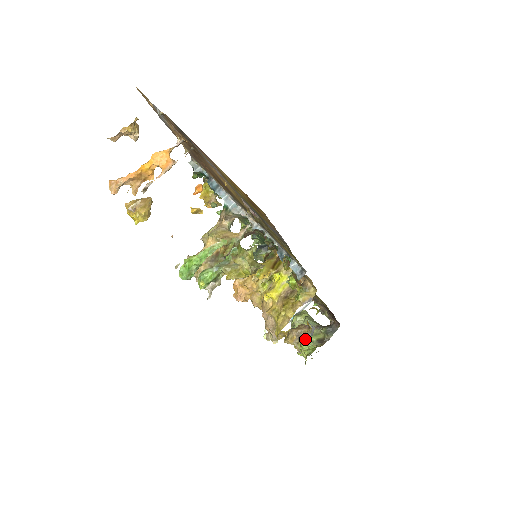
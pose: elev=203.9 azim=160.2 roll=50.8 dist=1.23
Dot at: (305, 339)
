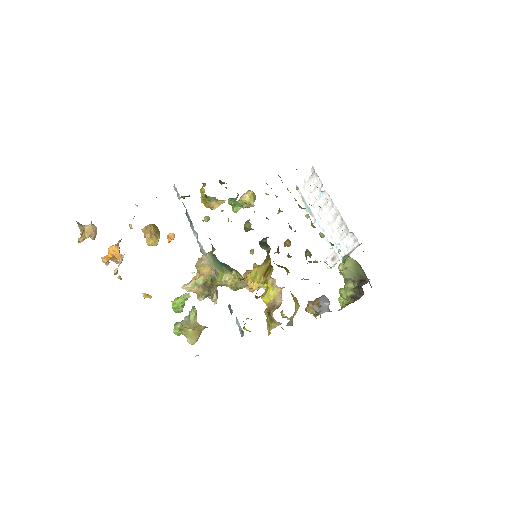
Dot at: (340, 293)
